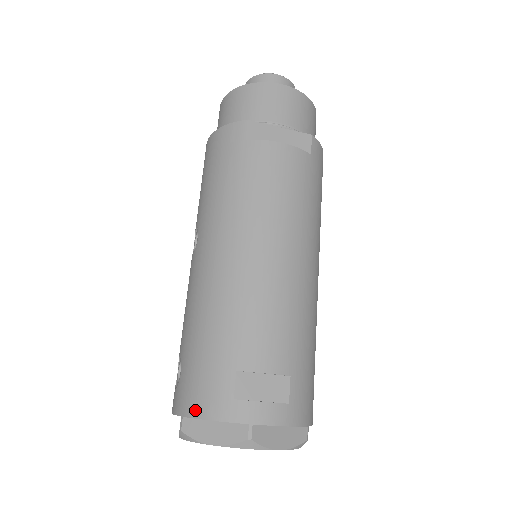
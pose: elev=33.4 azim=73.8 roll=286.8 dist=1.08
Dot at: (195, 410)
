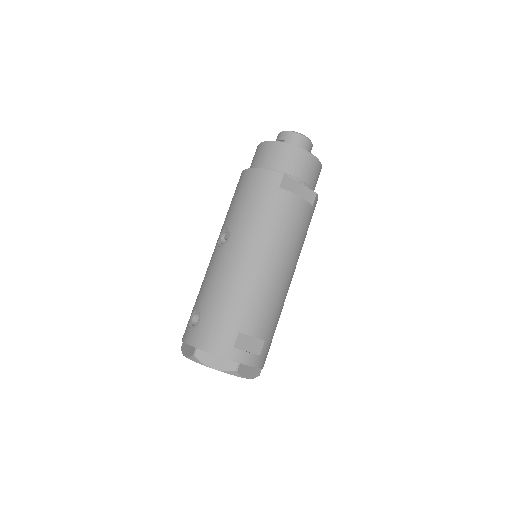
Dot at: (208, 347)
